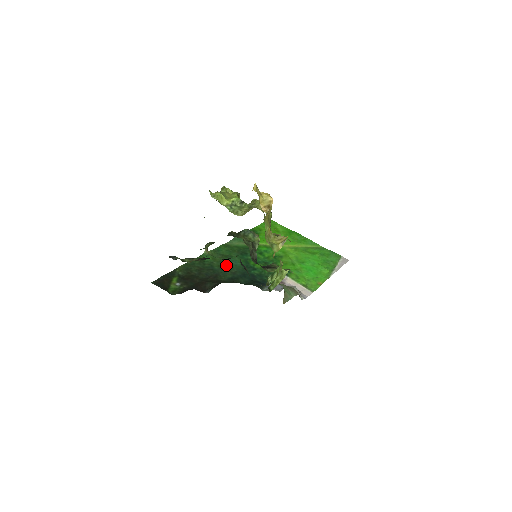
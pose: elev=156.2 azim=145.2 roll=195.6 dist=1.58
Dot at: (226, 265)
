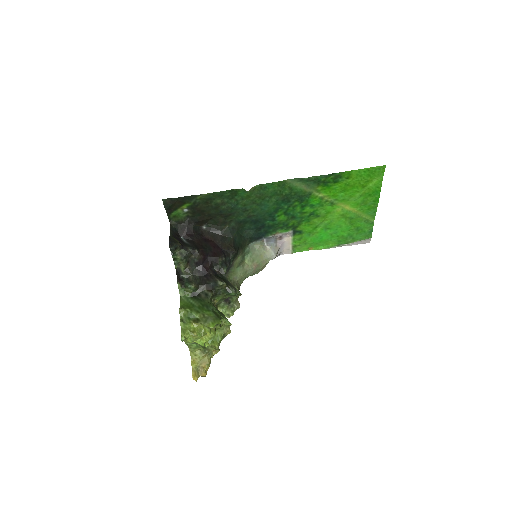
Dot at: (252, 207)
